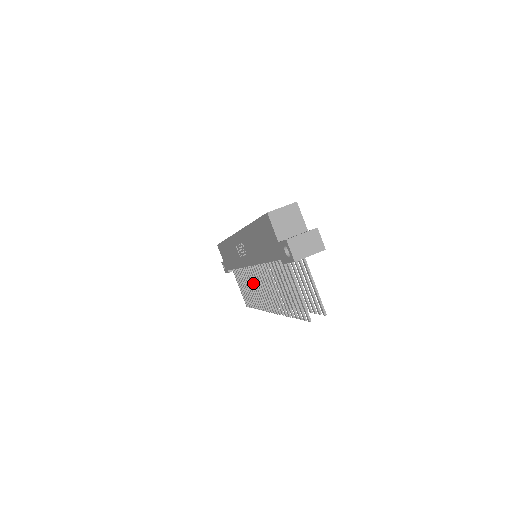
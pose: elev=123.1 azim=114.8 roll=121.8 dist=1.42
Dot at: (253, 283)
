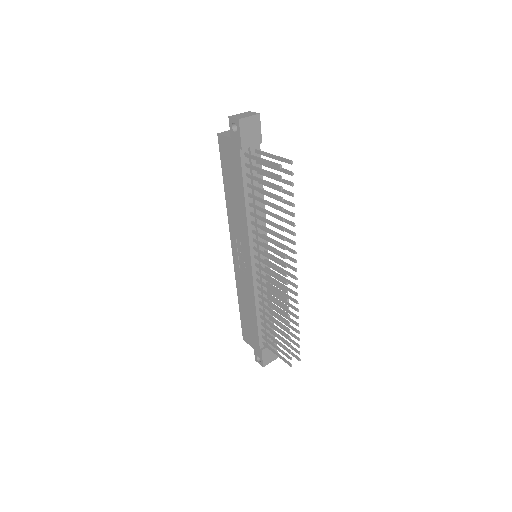
Dot at: (267, 288)
